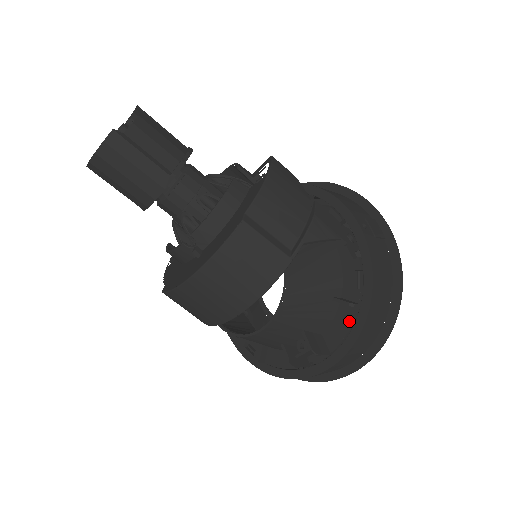
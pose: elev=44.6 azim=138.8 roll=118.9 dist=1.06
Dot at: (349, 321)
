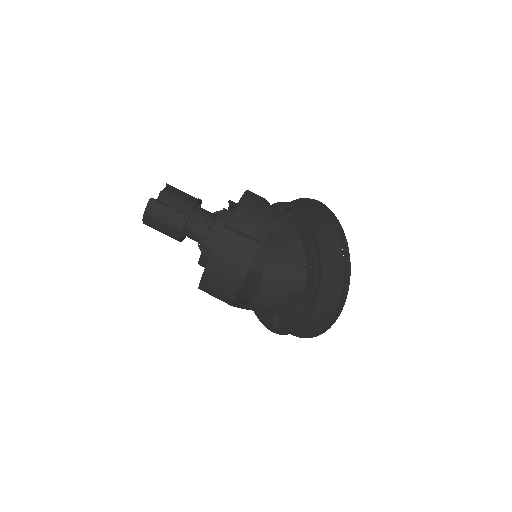
Dot at: (313, 279)
